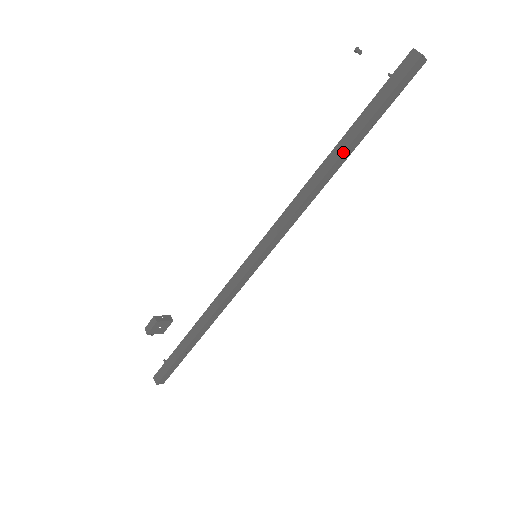
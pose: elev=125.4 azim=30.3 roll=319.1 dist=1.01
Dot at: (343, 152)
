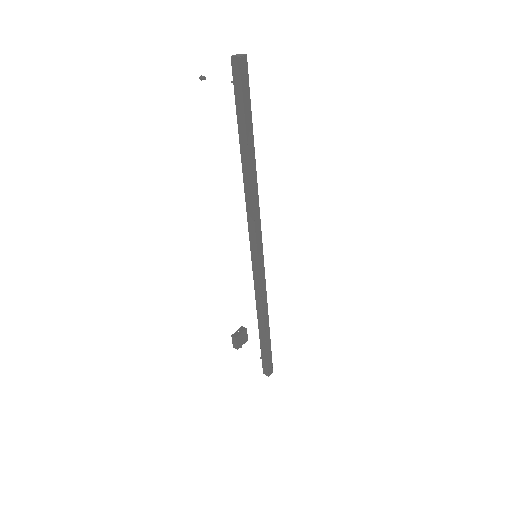
Dot at: (248, 155)
